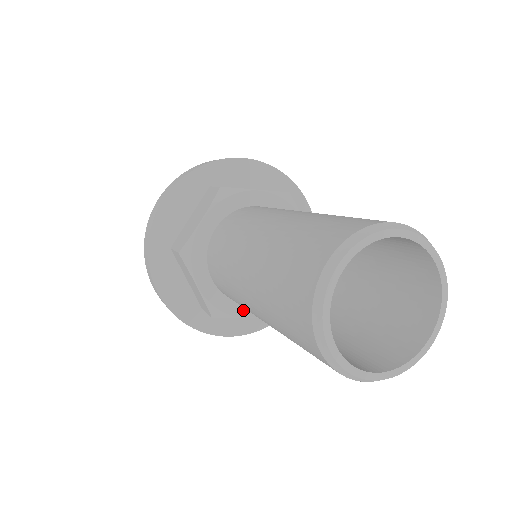
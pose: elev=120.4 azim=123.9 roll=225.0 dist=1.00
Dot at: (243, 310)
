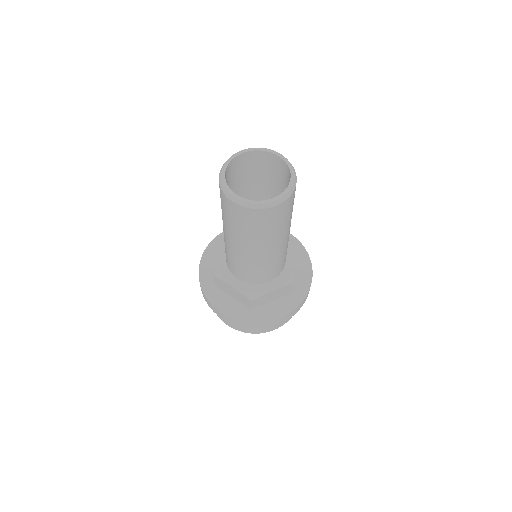
Dot at: (231, 280)
